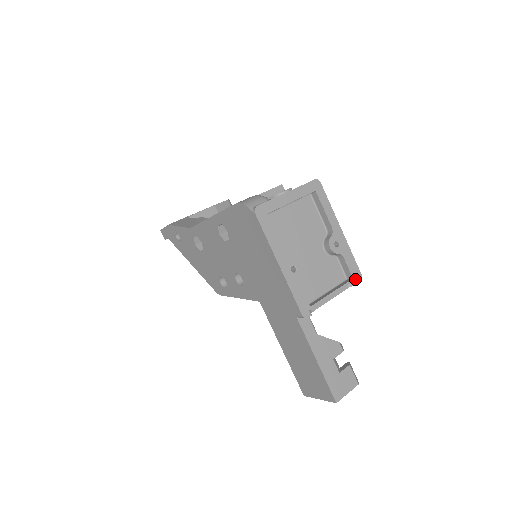
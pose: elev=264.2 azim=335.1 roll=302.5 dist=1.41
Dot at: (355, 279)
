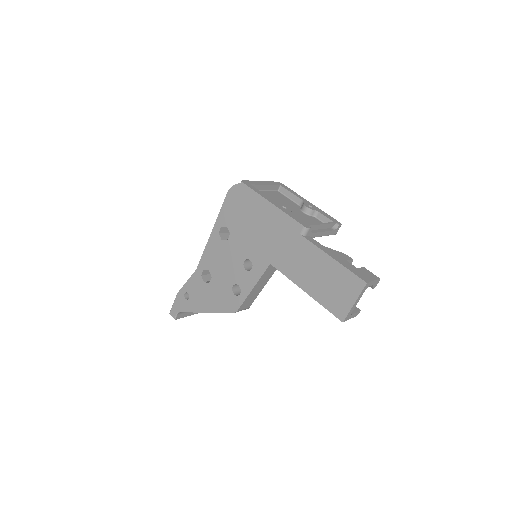
Dot at: (335, 223)
